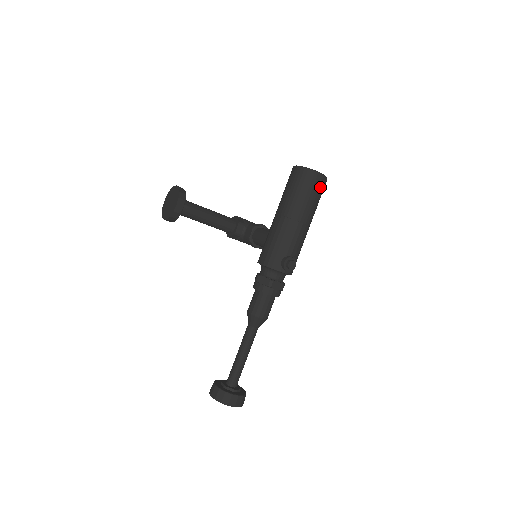
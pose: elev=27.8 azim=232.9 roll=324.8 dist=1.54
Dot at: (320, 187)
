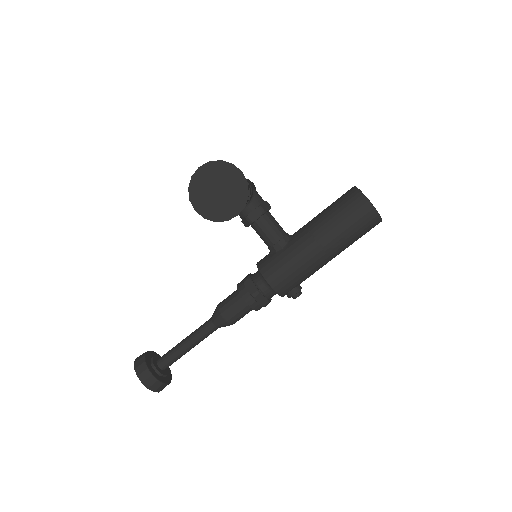
Dot at: occluded
